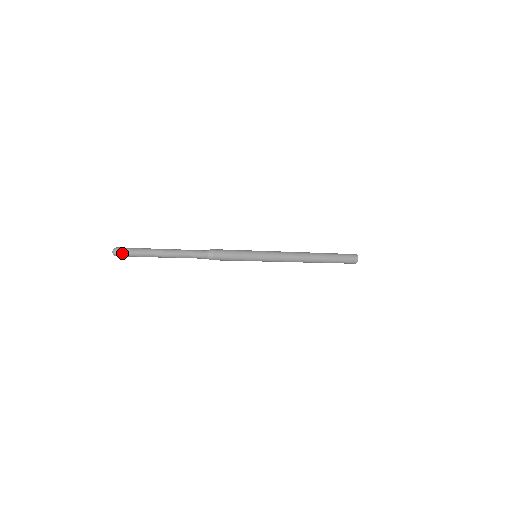
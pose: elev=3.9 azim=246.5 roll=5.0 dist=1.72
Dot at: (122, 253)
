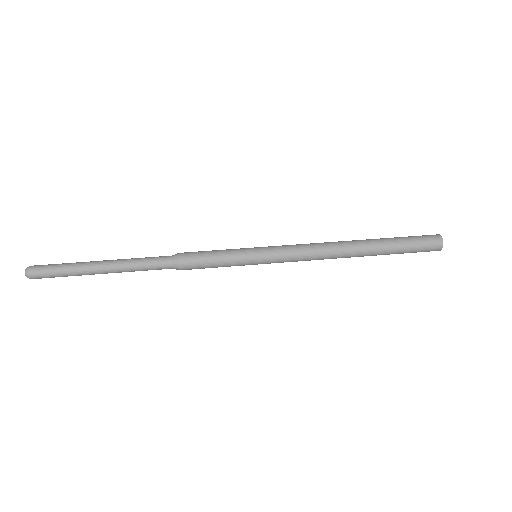
Dot at: (39, 278)
